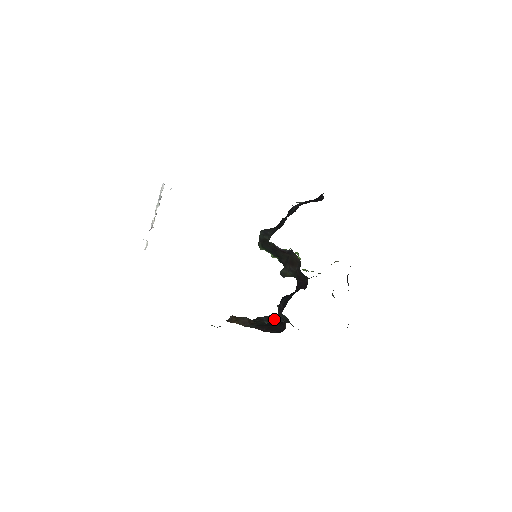
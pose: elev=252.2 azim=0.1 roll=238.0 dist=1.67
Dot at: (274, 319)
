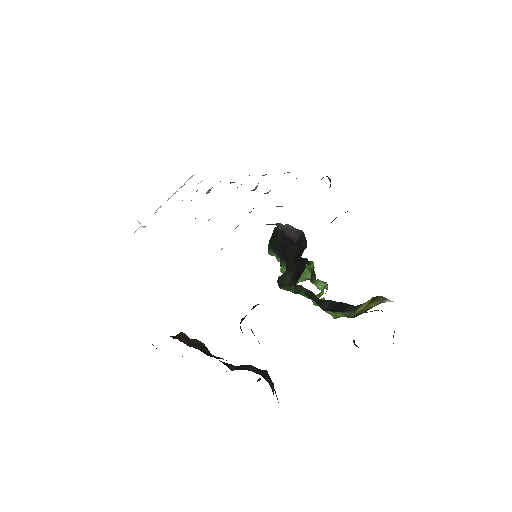
Dot at: (247, 368)
